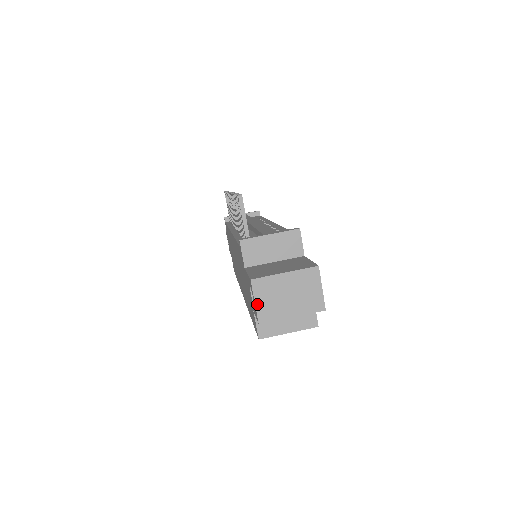
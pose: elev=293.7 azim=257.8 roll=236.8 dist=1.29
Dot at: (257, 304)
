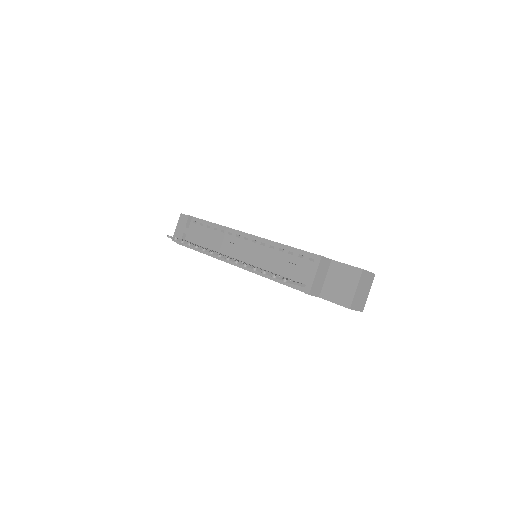
Dot at: (357, 310)
